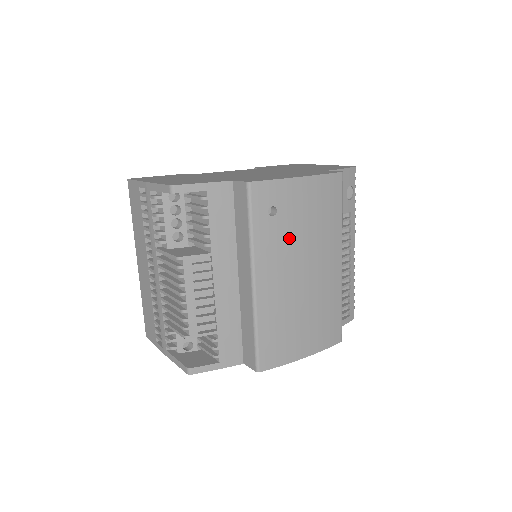
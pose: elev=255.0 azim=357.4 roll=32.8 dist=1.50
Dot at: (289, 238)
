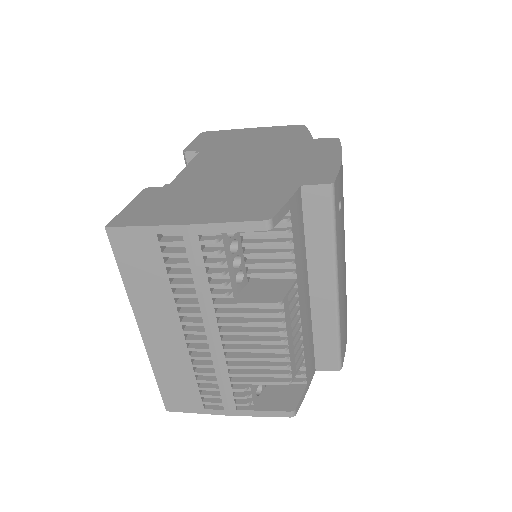
Dot at: (343, 227)
